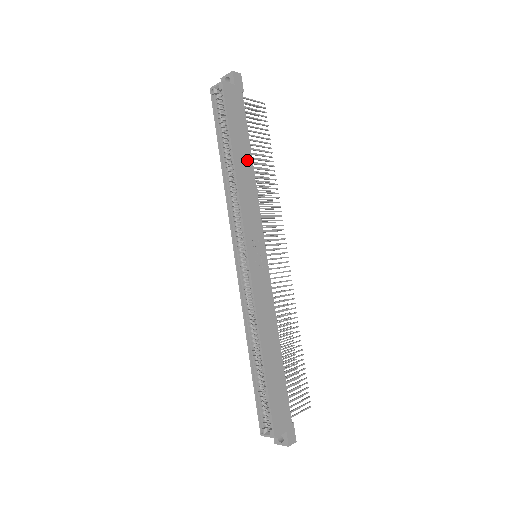
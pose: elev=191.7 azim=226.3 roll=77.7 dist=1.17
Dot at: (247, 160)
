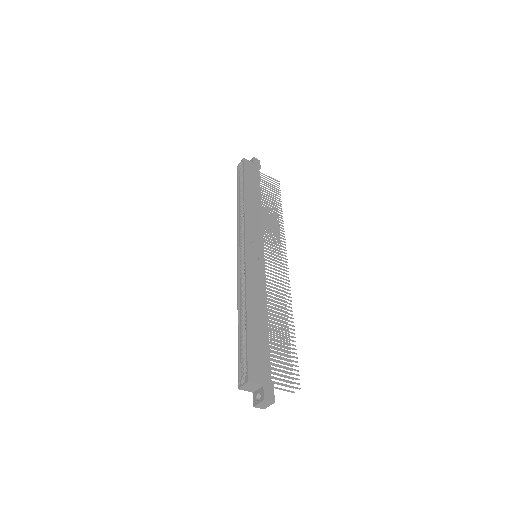
Dot at: (256, 199)
